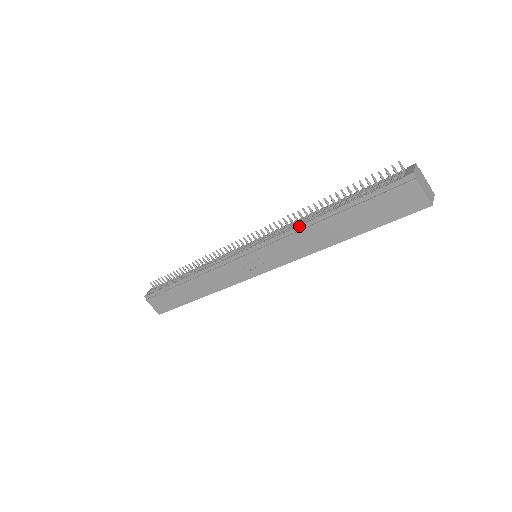
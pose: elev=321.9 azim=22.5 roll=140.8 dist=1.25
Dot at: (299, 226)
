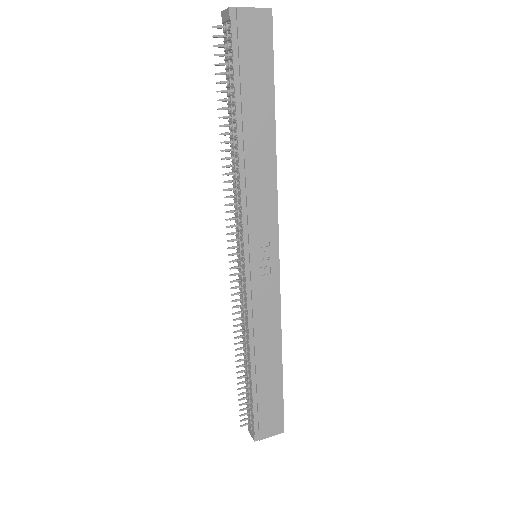
Dot at: (240, 175)
